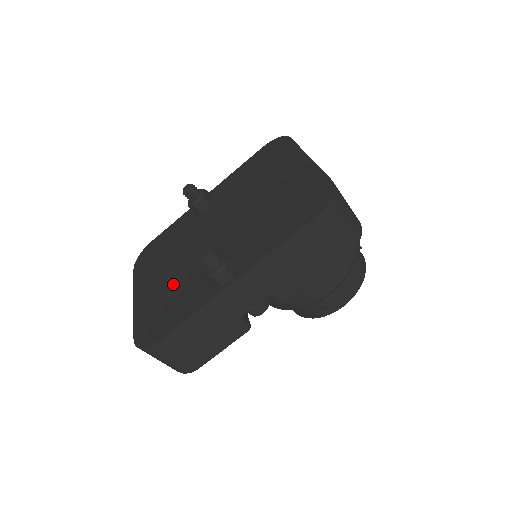
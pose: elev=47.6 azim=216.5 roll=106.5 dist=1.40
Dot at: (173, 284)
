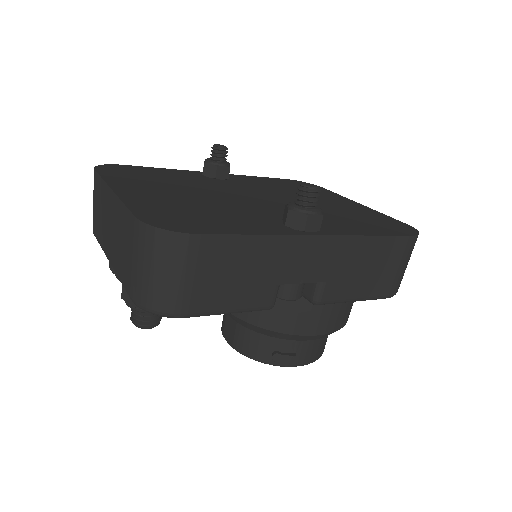
Dot at: (200, 203)
